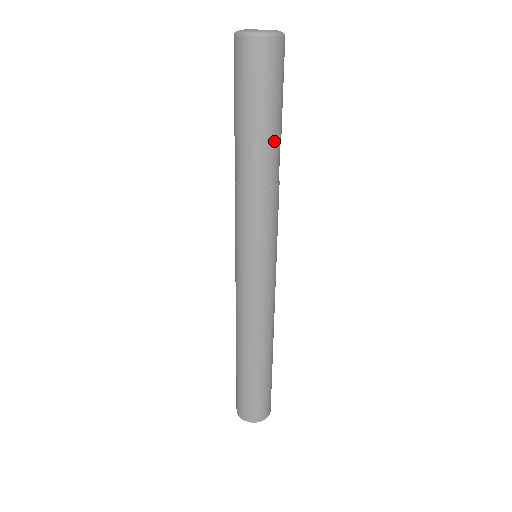
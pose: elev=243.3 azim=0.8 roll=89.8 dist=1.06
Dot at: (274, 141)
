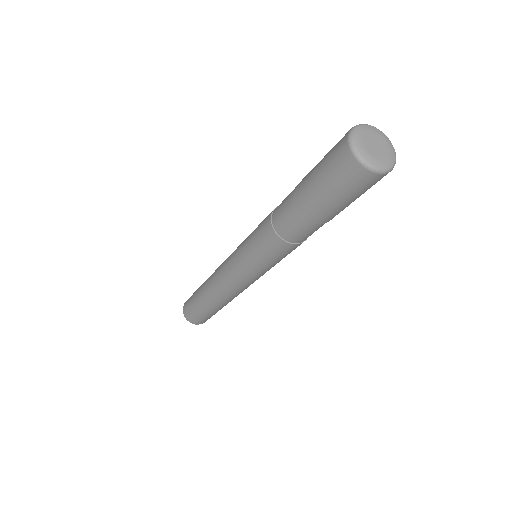
Dot at: (326, 222)
